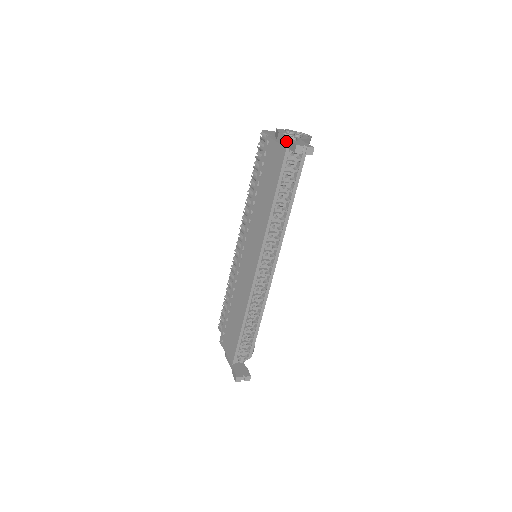
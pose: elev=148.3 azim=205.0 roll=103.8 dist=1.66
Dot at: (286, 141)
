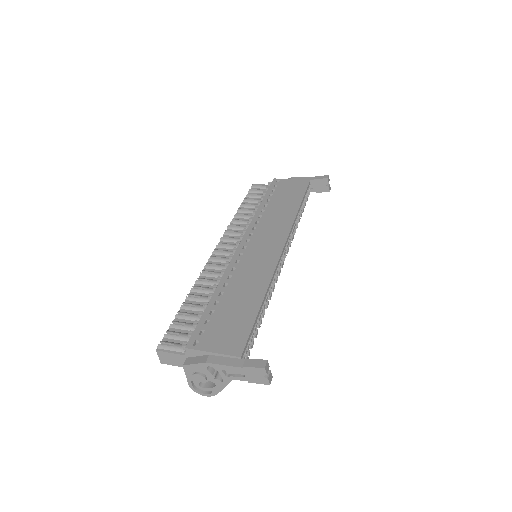
Dot at: (307, 178)
